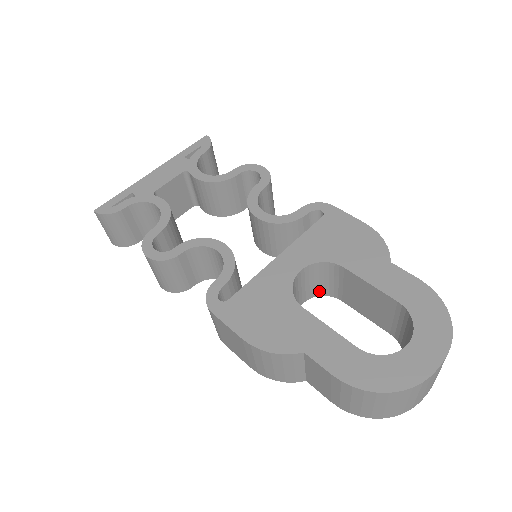
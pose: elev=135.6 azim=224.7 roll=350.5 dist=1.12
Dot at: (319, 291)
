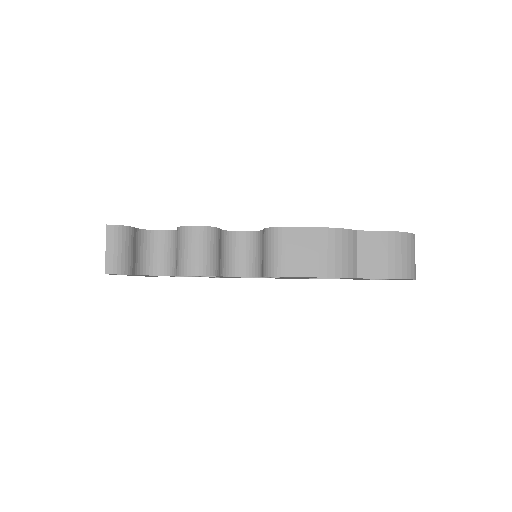
Dot at: occluded
